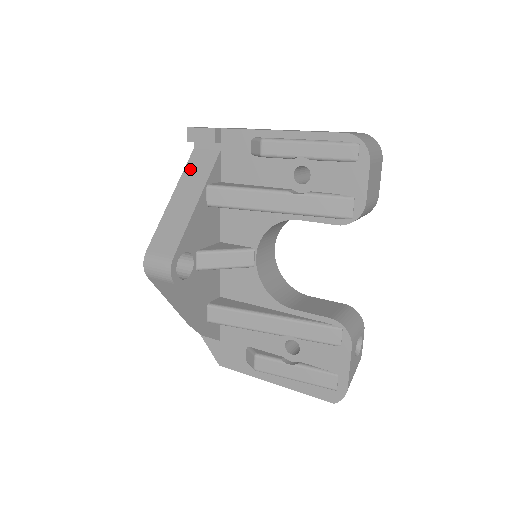
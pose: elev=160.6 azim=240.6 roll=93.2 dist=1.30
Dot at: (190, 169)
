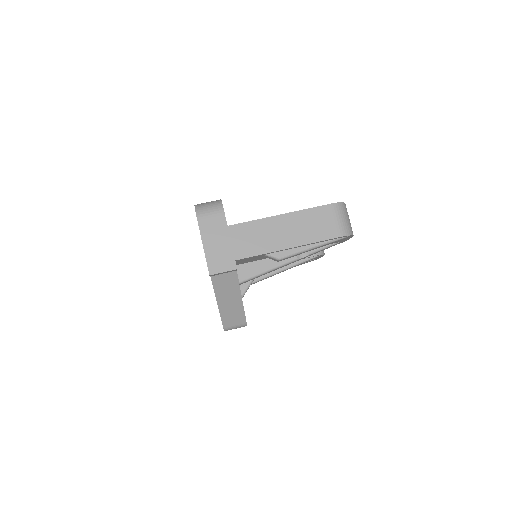
Dot at: (218, 282)
